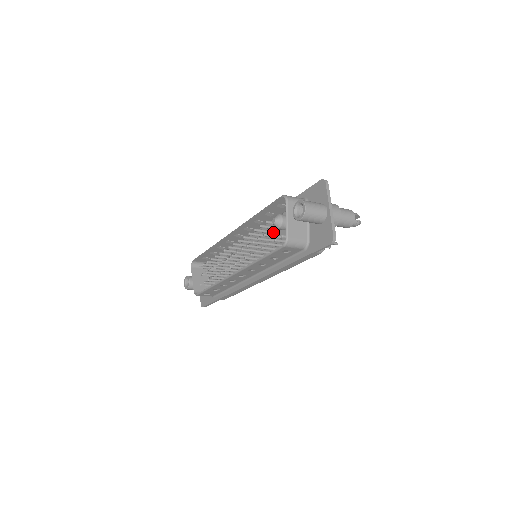
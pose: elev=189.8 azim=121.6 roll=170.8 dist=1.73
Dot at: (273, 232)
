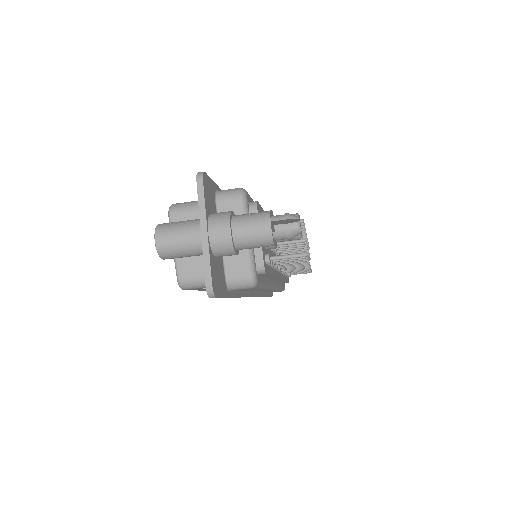
Dot at: occluded
